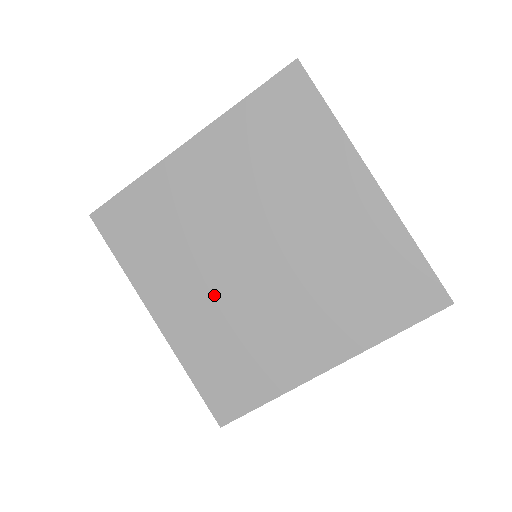
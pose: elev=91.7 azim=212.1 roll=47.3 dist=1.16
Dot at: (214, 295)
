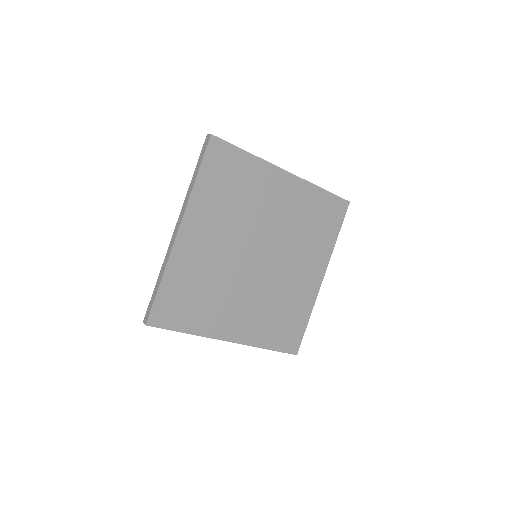
Dot at: (222, 253)
